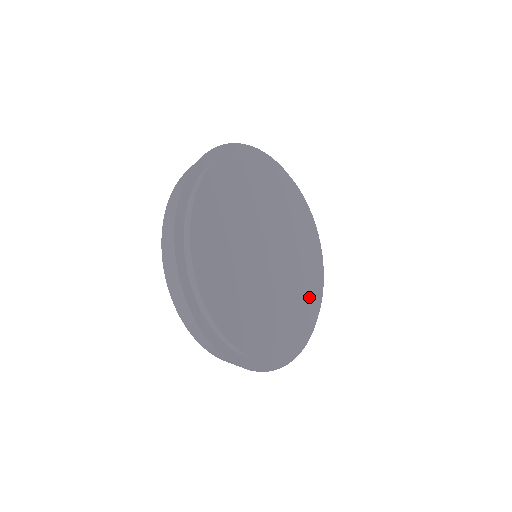
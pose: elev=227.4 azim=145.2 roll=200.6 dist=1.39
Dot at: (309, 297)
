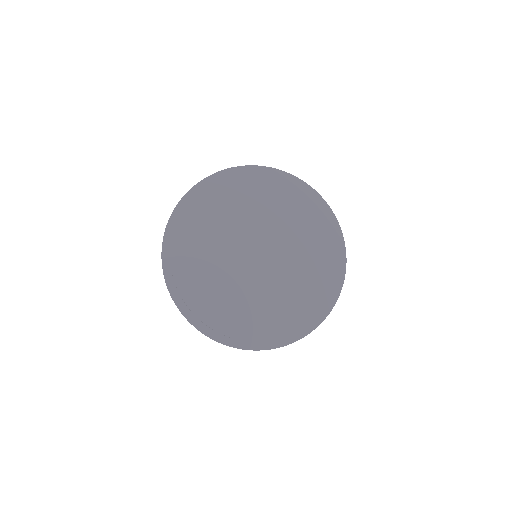
Dot at: (309, 297)
